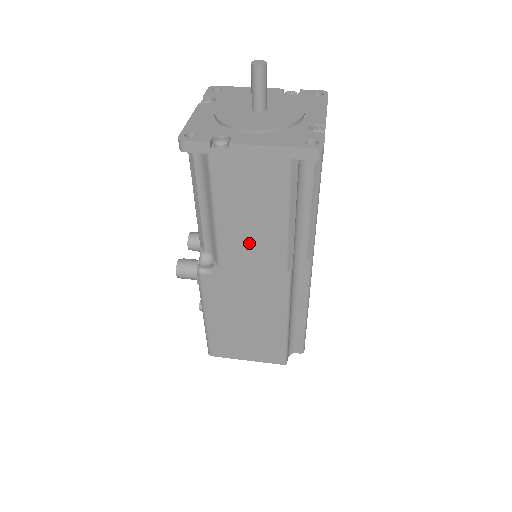
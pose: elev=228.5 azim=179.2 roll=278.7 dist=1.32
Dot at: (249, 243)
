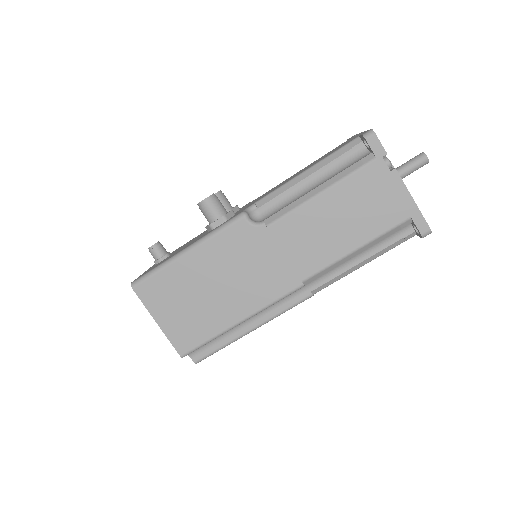
Dot at: (311, 236)
